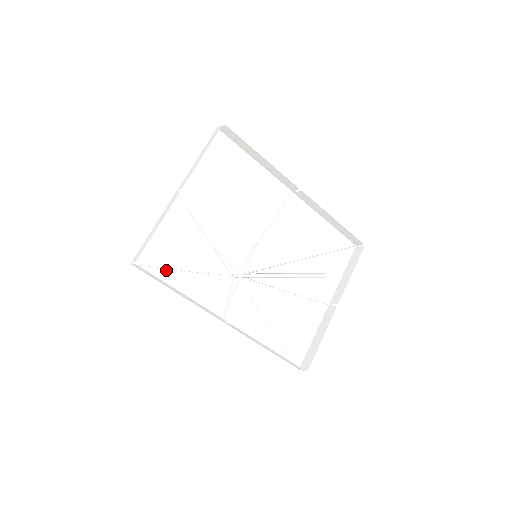
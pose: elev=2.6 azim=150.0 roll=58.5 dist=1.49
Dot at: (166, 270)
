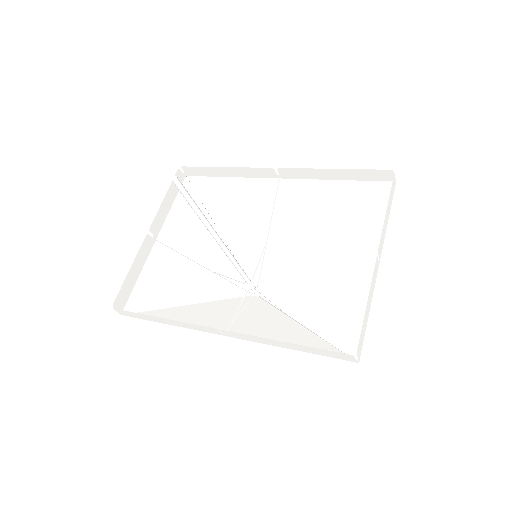
Dot at: (161, 310)
